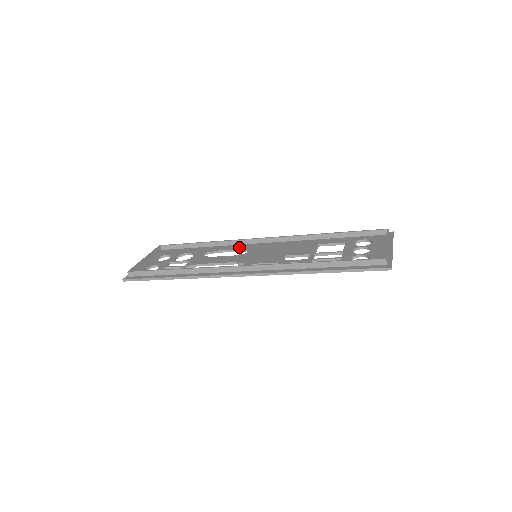
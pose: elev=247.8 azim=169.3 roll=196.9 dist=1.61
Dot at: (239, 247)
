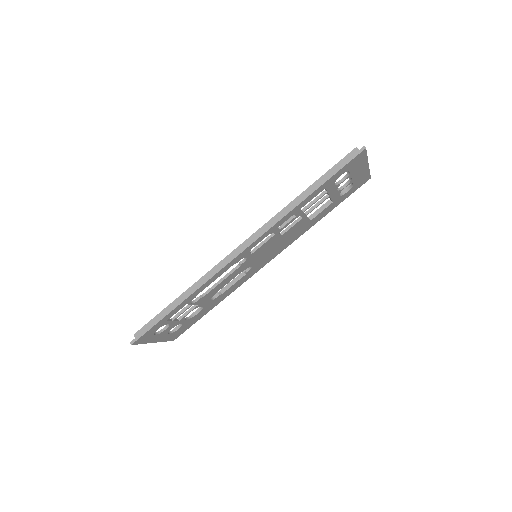
Dot at: (242, 275)
